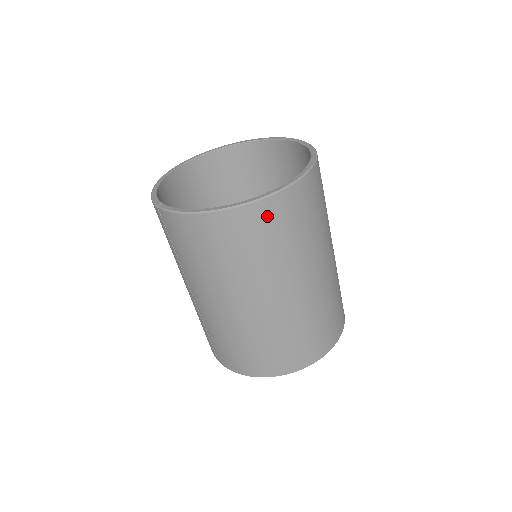
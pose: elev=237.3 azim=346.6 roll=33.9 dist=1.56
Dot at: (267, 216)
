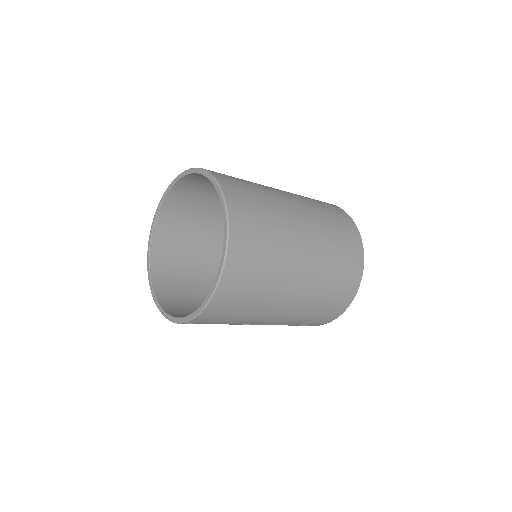
Dot at: (241, 249)
